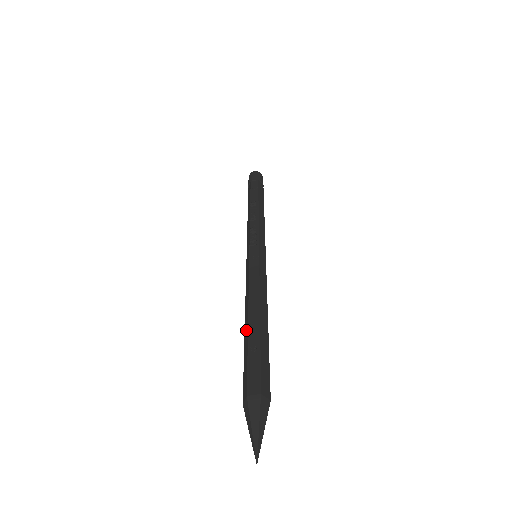
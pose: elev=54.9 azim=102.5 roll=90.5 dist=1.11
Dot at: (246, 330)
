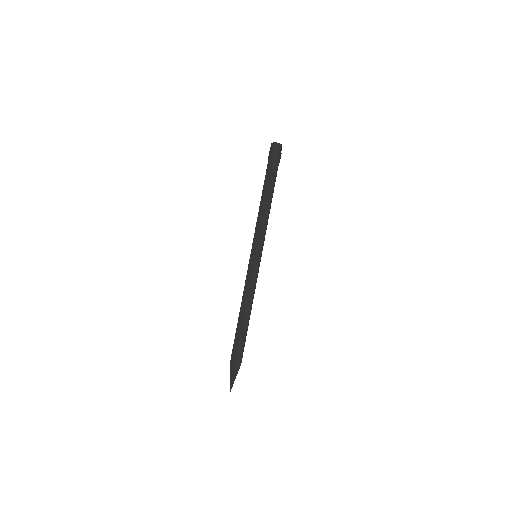
Dot at: (240, 323)
